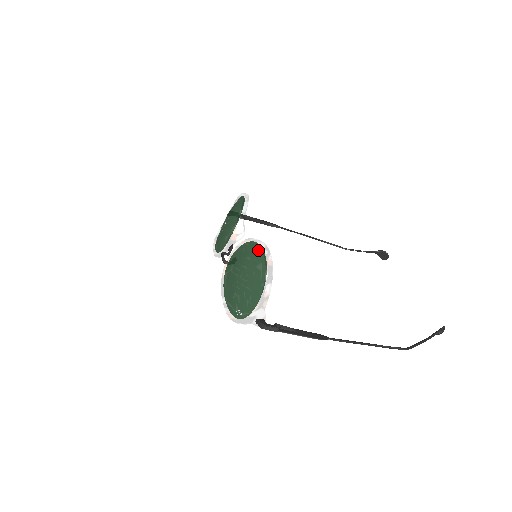
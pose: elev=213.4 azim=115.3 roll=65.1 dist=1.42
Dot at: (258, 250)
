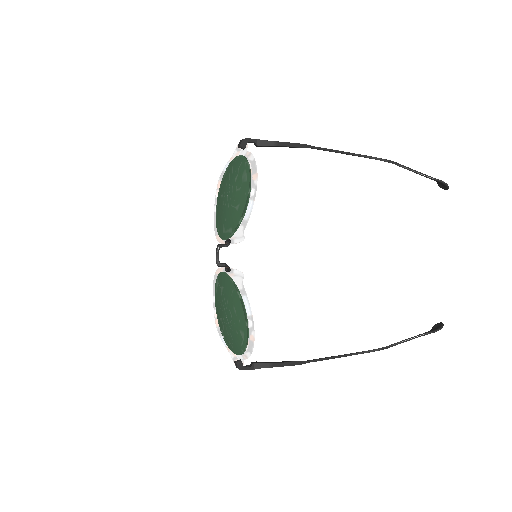
Dot at: (244, 317)
